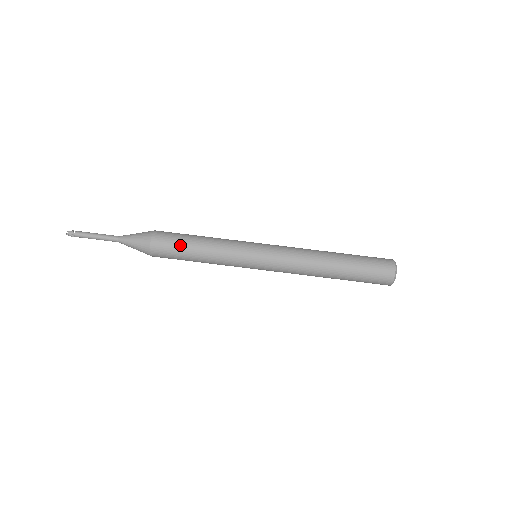
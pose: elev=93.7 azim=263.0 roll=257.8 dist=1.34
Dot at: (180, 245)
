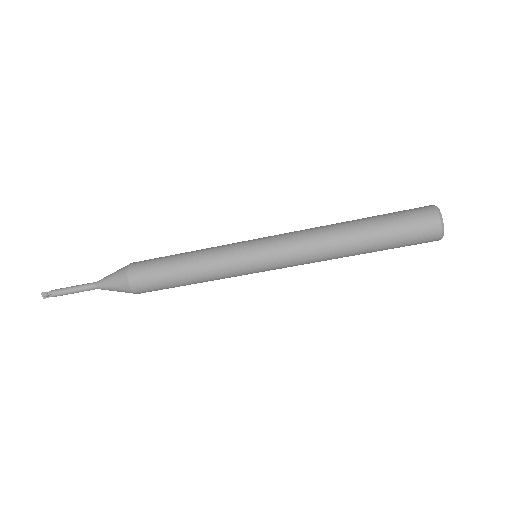
Dot at: (168, 287)
